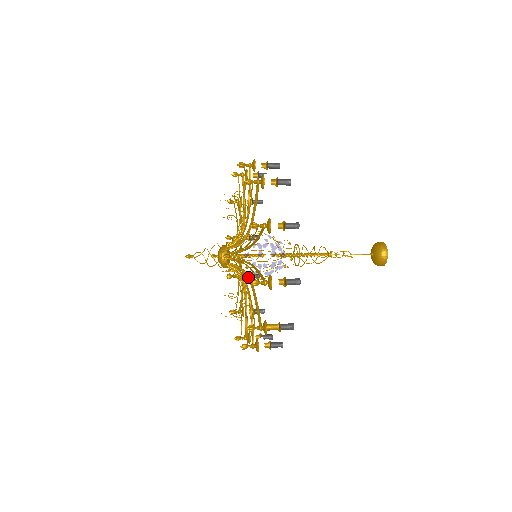
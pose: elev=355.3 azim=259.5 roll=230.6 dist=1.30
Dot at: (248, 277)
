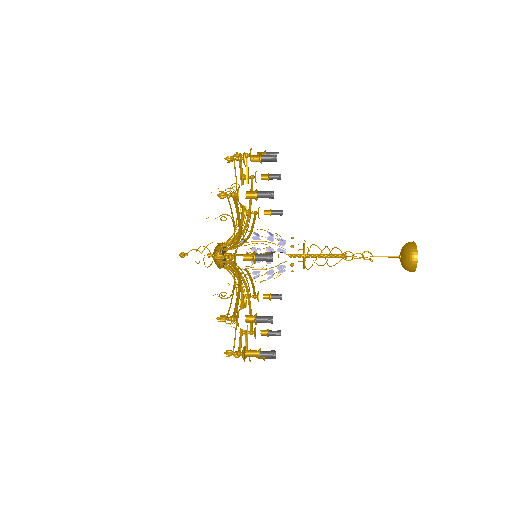
Dot at: occluded
